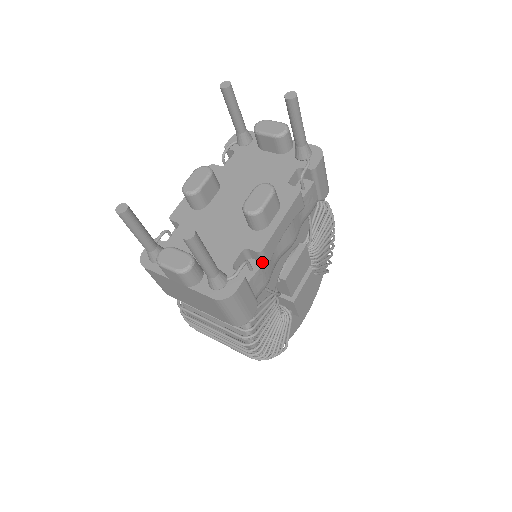
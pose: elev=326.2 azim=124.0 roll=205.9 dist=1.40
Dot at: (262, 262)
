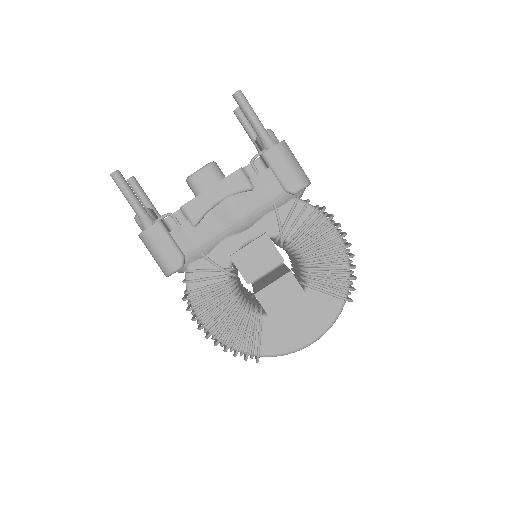
Dot at: (187, 220)
